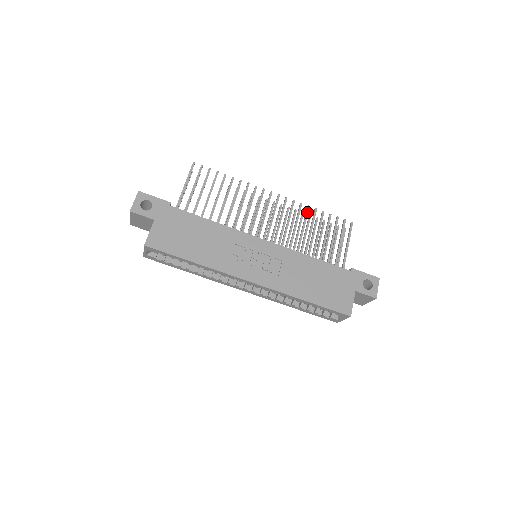
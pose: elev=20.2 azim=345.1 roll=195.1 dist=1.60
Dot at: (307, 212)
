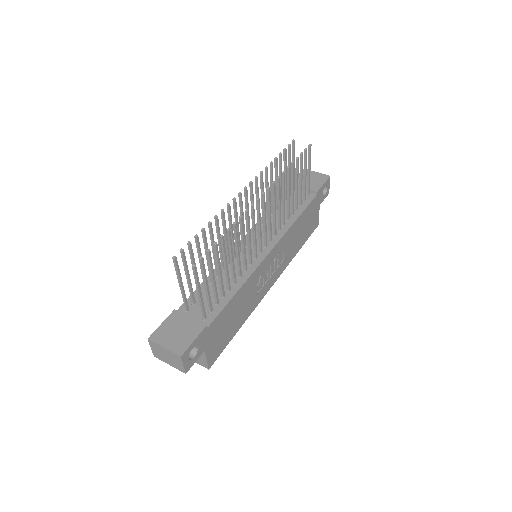
Dot at: (284, 181)
